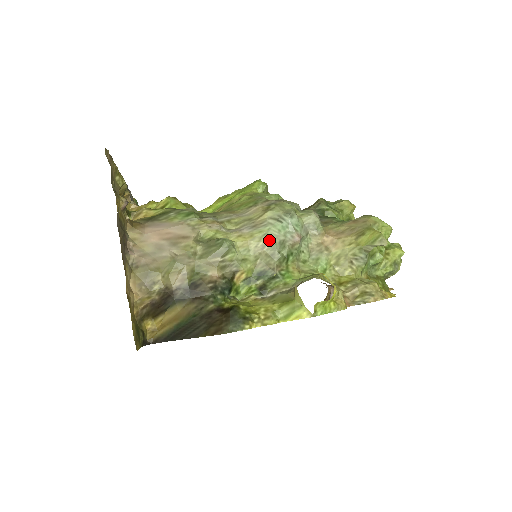
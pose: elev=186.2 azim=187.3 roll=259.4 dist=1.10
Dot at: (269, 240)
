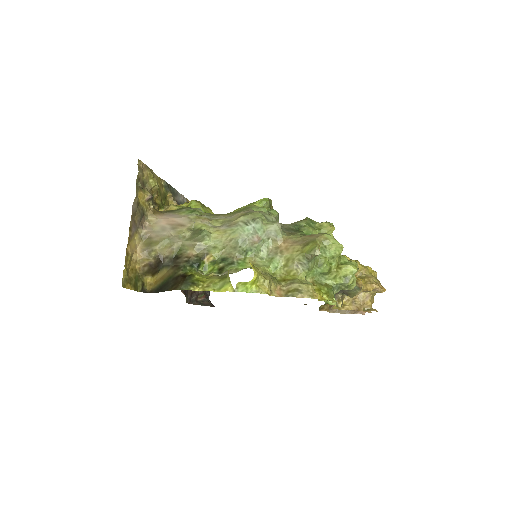
Dot at: (235, 236)
